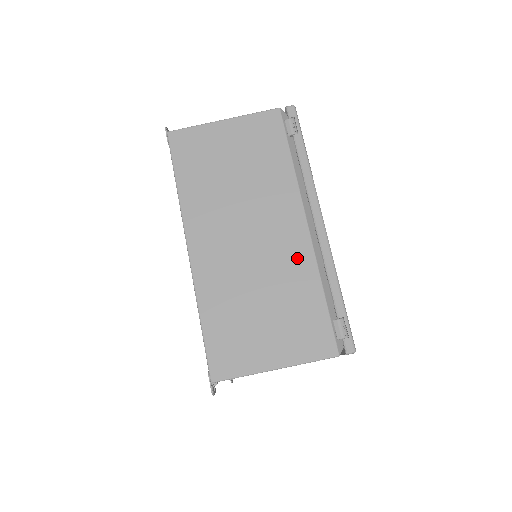
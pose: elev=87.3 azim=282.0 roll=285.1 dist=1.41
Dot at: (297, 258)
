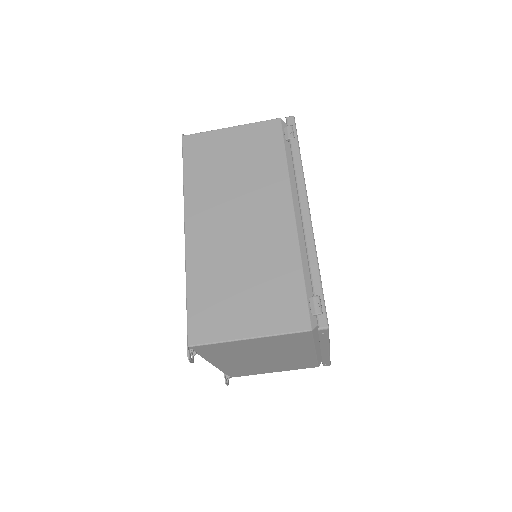
Dot at: (281, 241)
